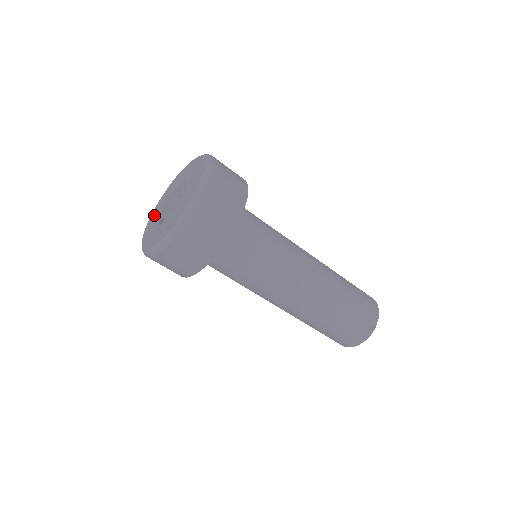
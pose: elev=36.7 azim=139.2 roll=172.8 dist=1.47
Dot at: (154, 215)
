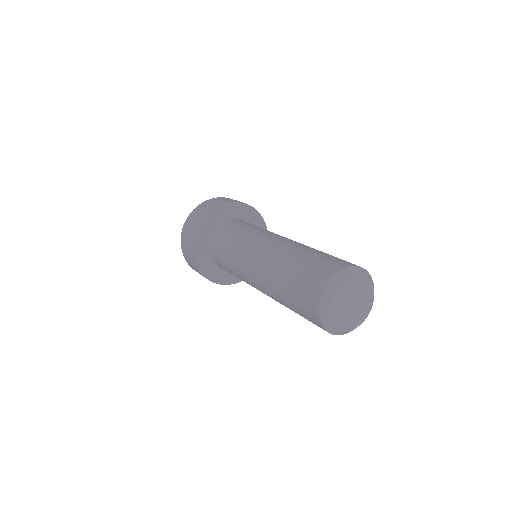
Dot at: occluded
